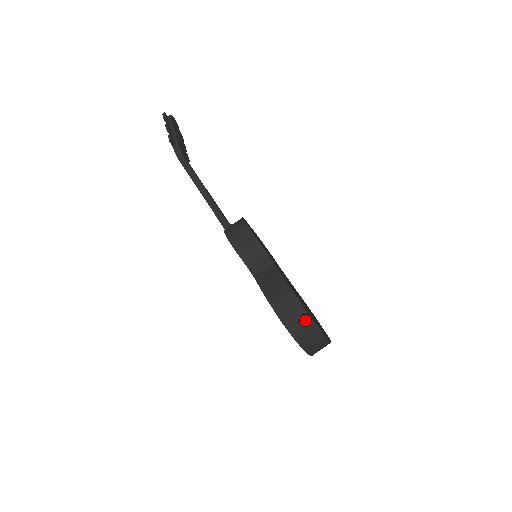
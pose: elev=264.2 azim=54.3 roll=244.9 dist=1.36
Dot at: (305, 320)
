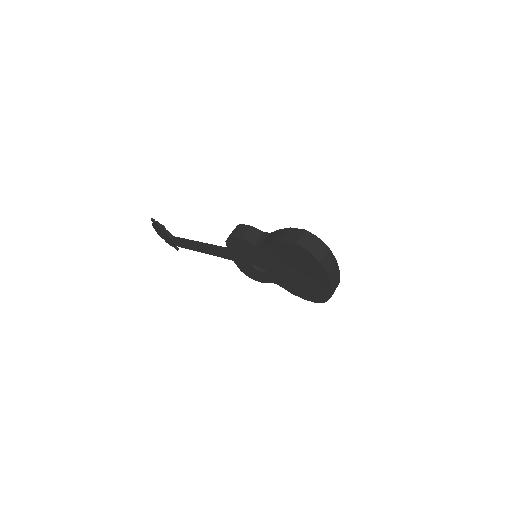
Dot at: (310, 237)
